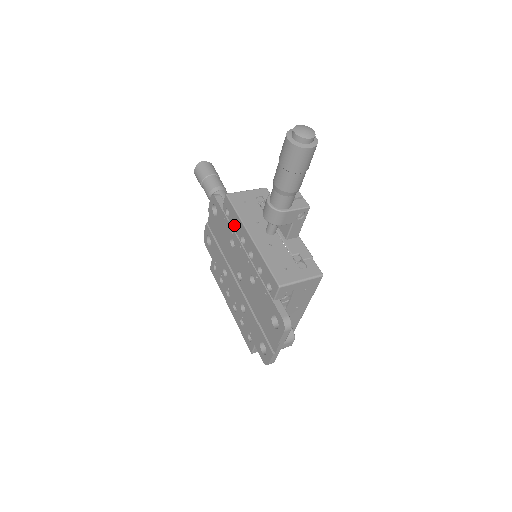
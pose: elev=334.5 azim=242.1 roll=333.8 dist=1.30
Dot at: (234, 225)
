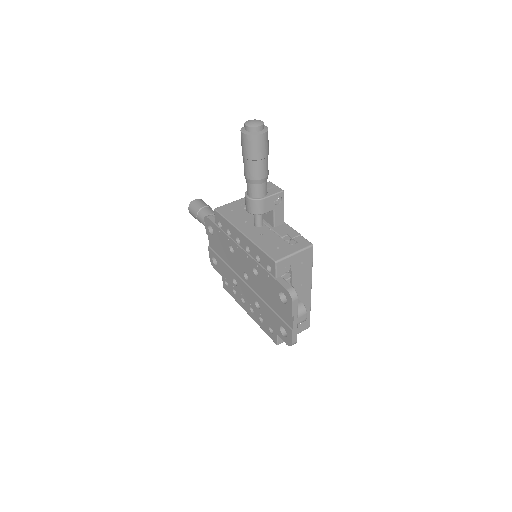
Dot at: (228, 232)
